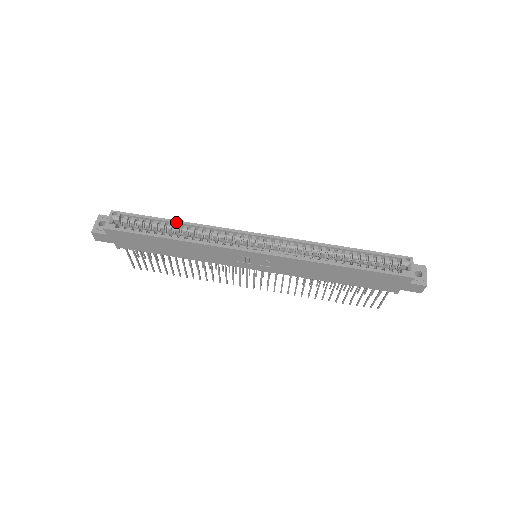
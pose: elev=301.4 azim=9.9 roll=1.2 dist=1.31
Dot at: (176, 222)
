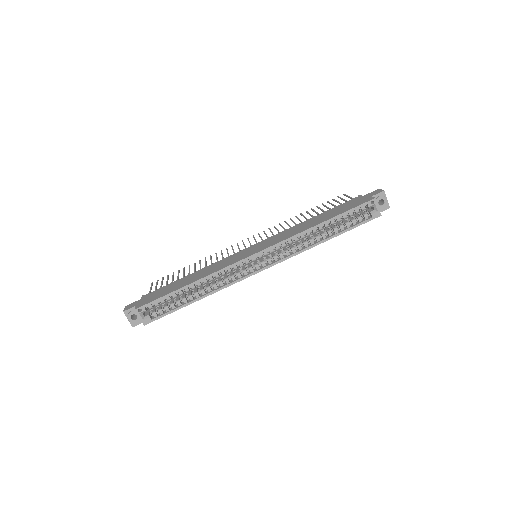
Dot at: occluded
